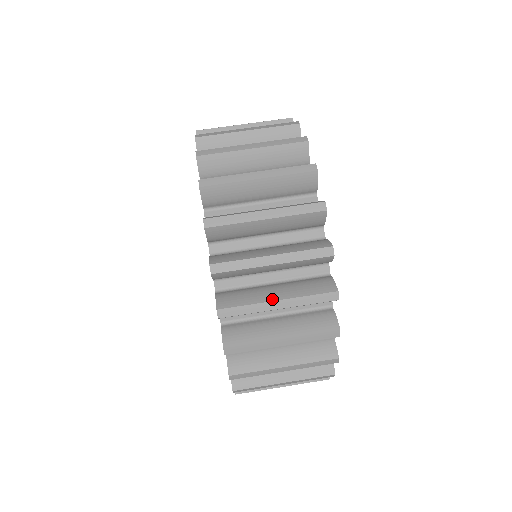
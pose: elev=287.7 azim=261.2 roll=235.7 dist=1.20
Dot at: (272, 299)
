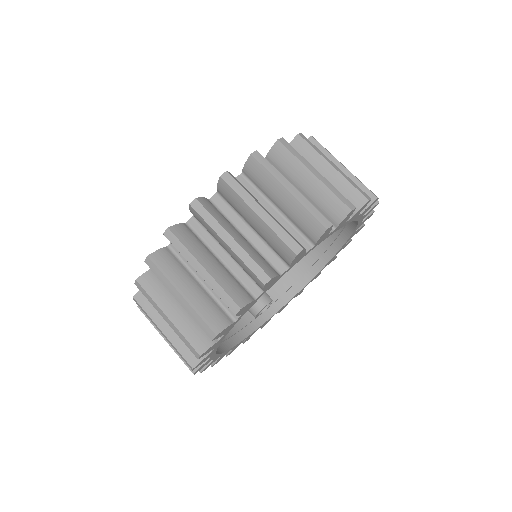
Dot at: (291, 184)
